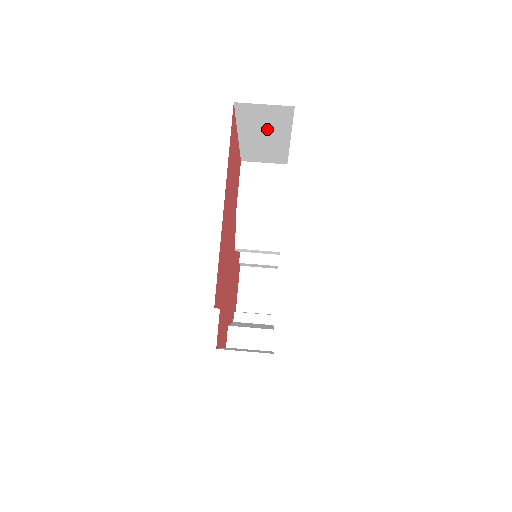
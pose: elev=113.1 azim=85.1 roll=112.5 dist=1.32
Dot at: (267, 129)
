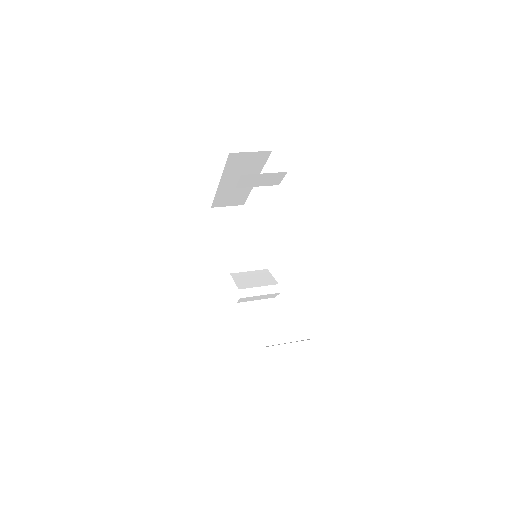
Dot at: (234, 233)
